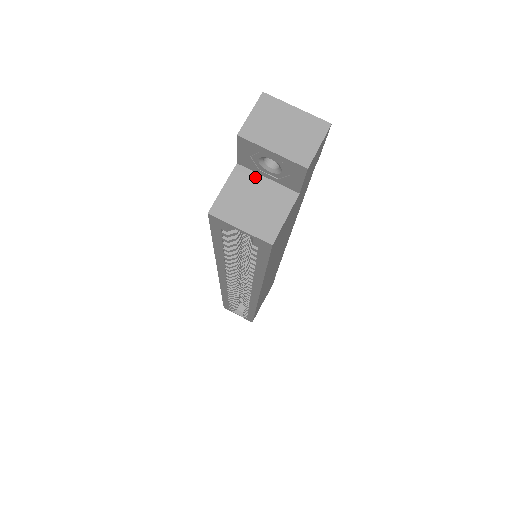
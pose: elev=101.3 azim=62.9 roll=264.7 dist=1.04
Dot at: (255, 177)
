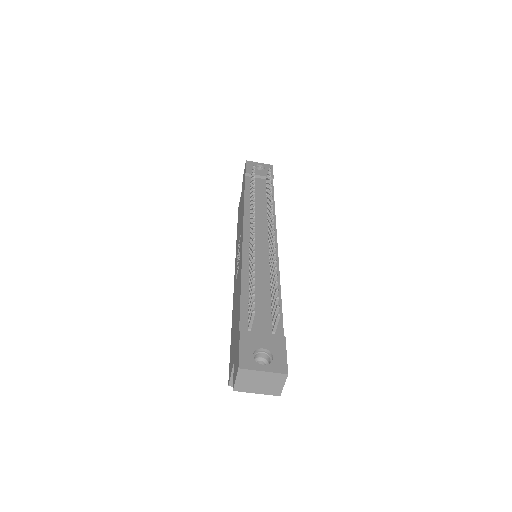
Dot at: occluded
